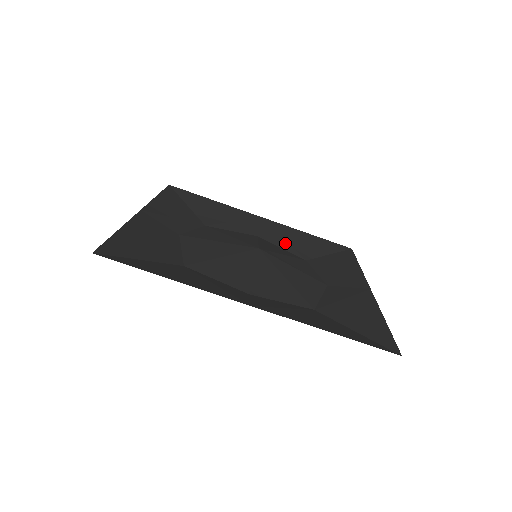
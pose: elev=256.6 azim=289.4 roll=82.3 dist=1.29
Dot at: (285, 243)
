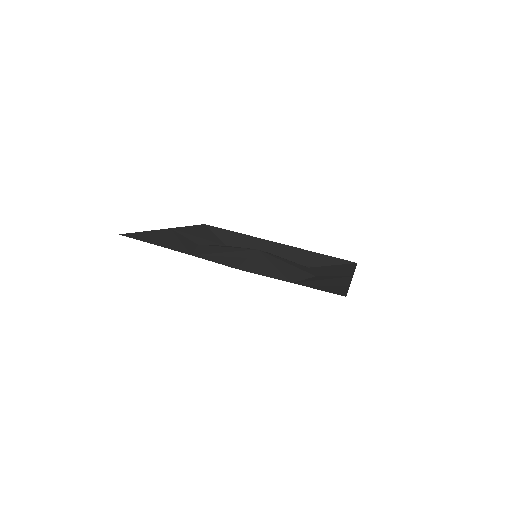
Dot at: (293, 257)
